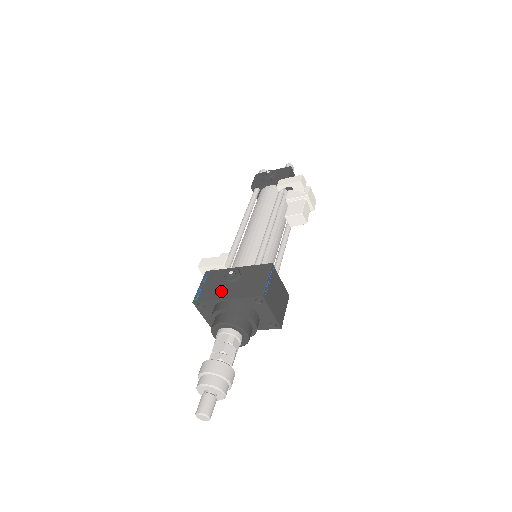
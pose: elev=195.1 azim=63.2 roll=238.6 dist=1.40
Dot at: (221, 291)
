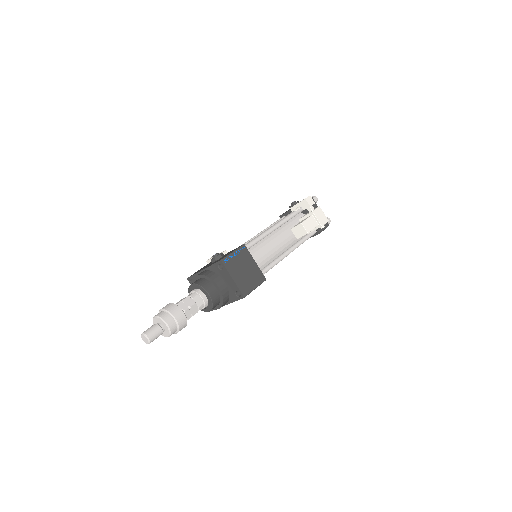
Dot at: (205, 267)
